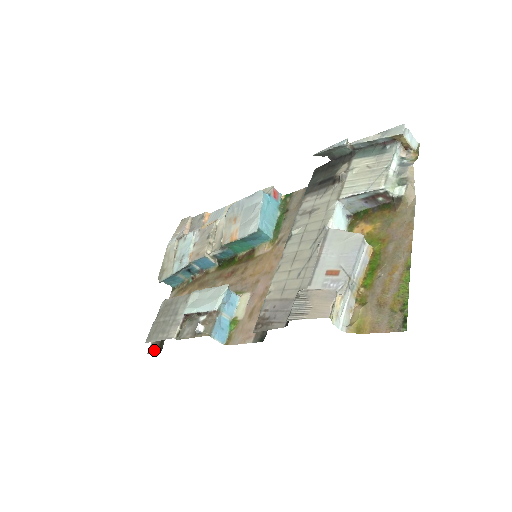
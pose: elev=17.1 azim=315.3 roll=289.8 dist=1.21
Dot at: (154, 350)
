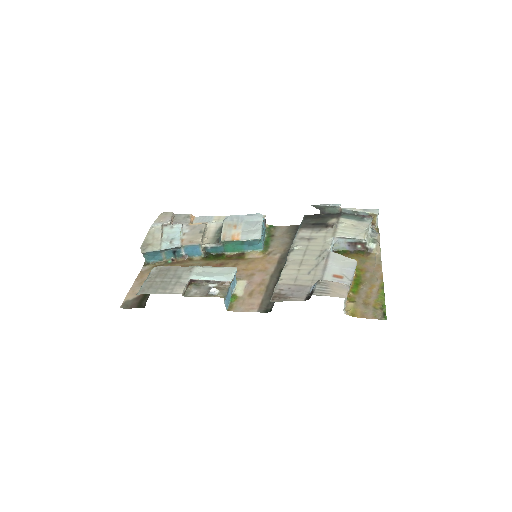
Dot at: (130, 306)
